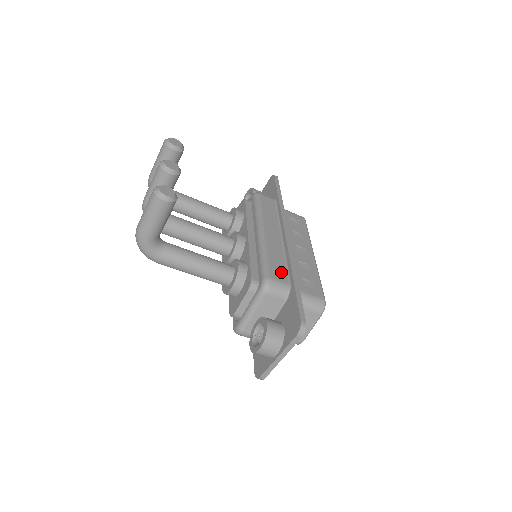
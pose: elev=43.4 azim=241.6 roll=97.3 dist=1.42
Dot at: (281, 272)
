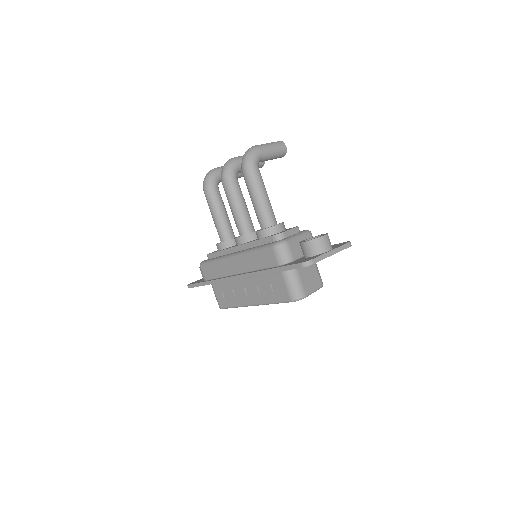
Dot at: occluded
